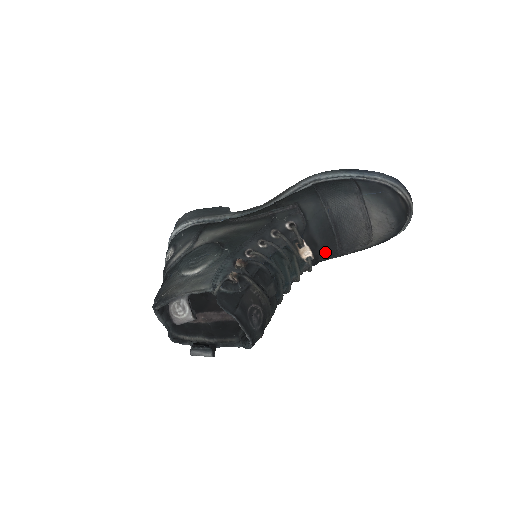
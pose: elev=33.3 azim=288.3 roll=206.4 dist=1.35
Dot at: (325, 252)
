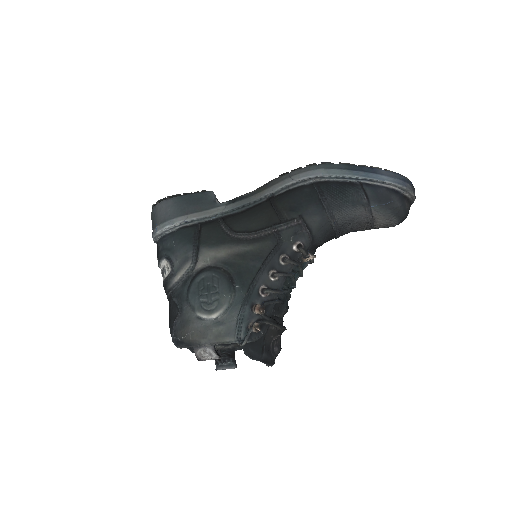
Dot at: occluded
